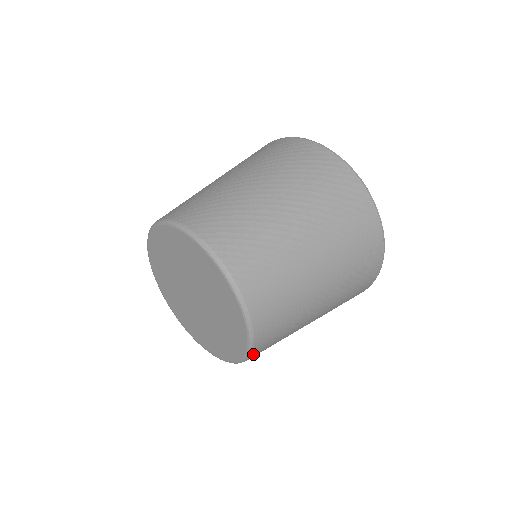
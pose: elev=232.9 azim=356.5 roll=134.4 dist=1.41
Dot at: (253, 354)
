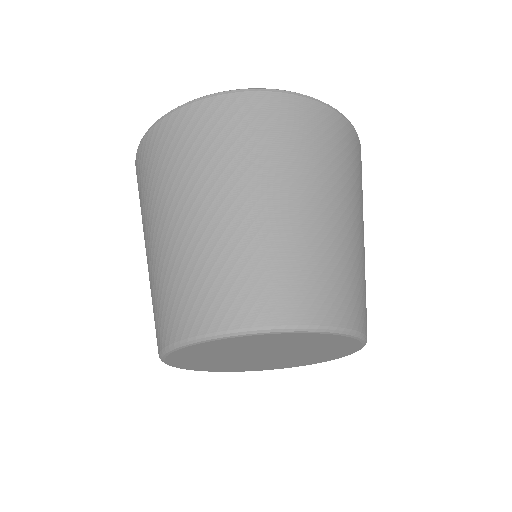
Dot at: occluded
